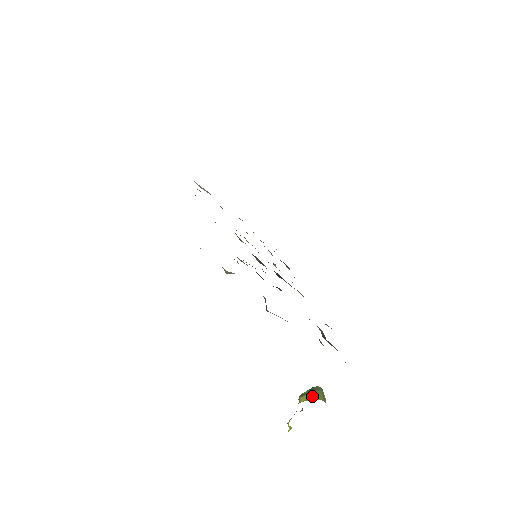
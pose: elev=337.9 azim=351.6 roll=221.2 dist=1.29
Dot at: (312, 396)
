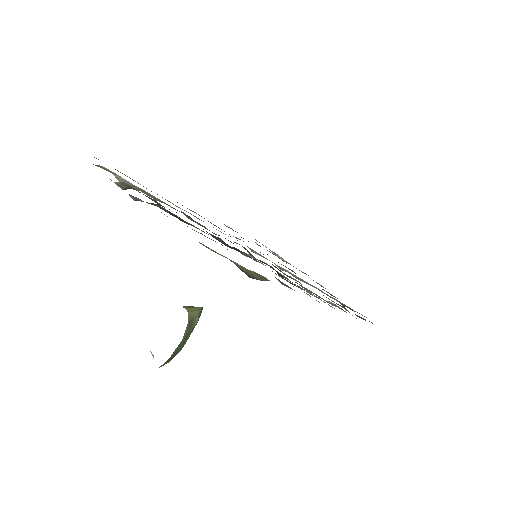
Dot at: occluded
